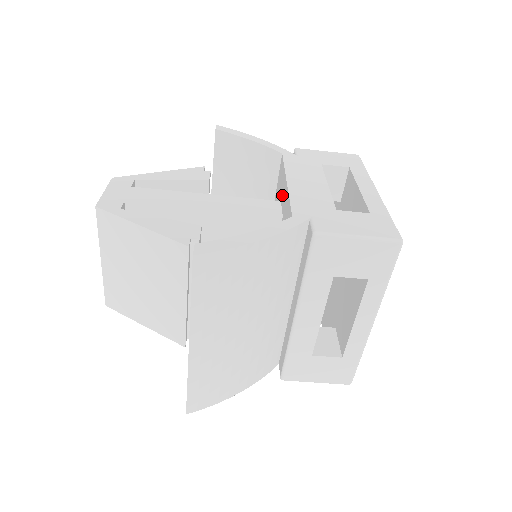
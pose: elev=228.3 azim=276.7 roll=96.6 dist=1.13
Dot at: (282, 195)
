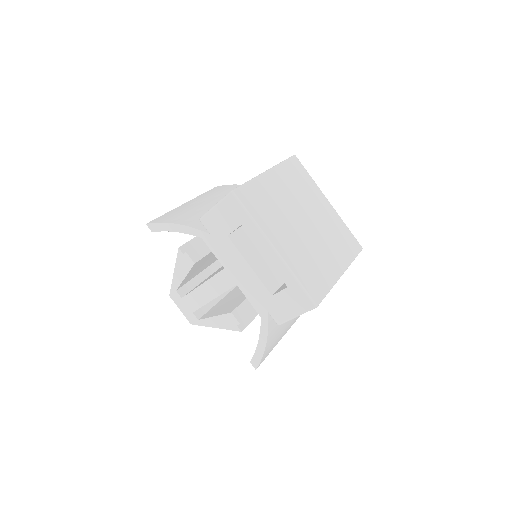
Dot at: occluded
